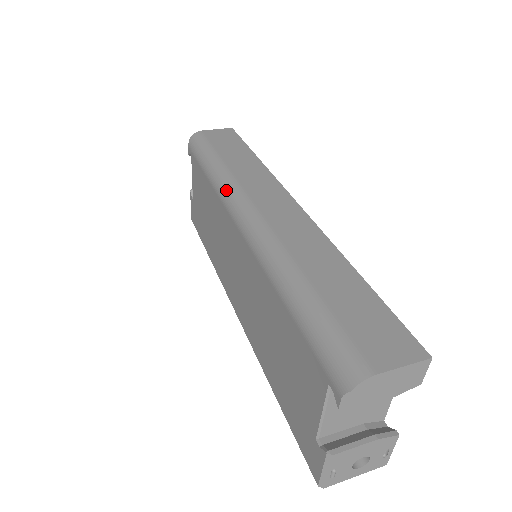
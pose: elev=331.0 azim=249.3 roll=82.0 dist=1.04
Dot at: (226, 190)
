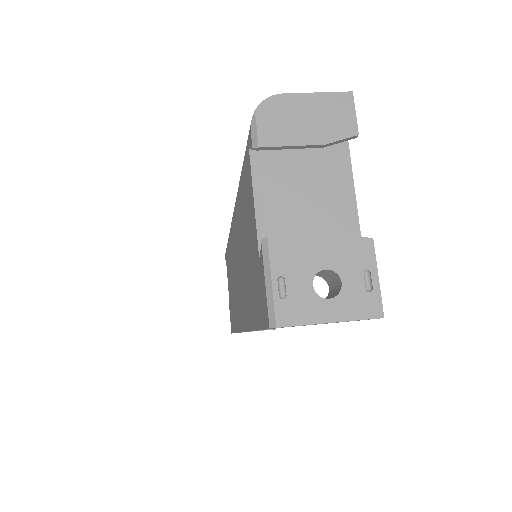
Dot at: occluded
